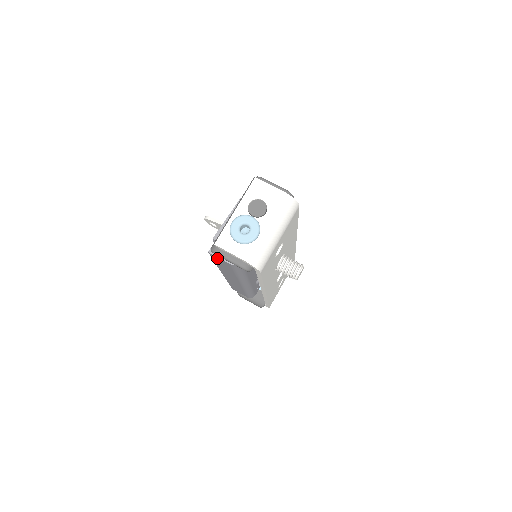
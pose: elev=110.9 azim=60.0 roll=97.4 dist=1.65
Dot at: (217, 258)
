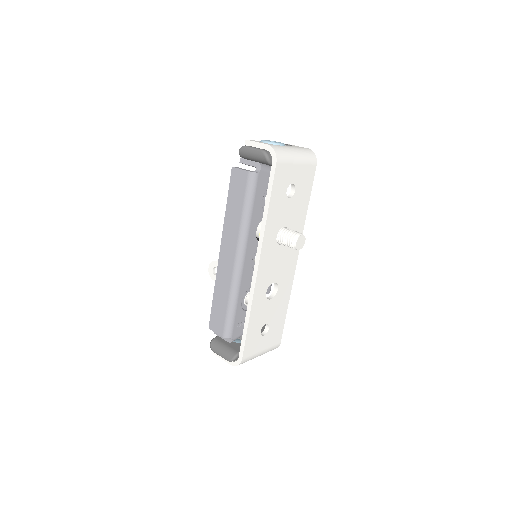
Dot at: (237, 174)
